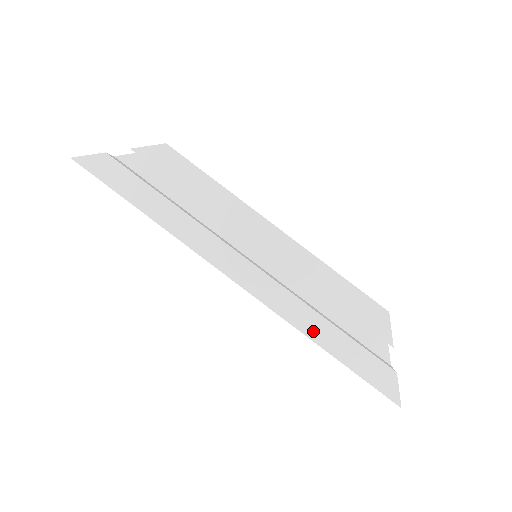
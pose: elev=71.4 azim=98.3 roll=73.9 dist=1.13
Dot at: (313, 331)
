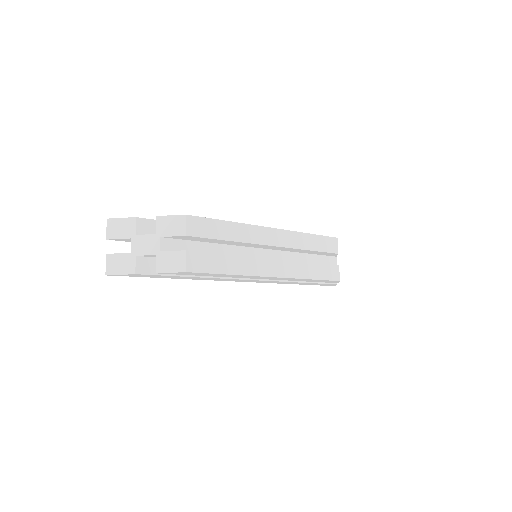
Dot at: occluded
